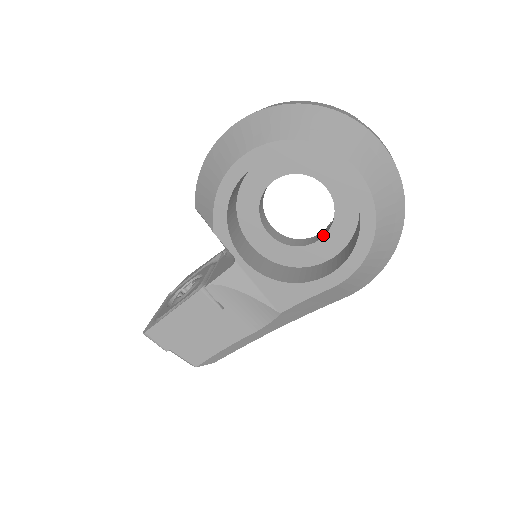
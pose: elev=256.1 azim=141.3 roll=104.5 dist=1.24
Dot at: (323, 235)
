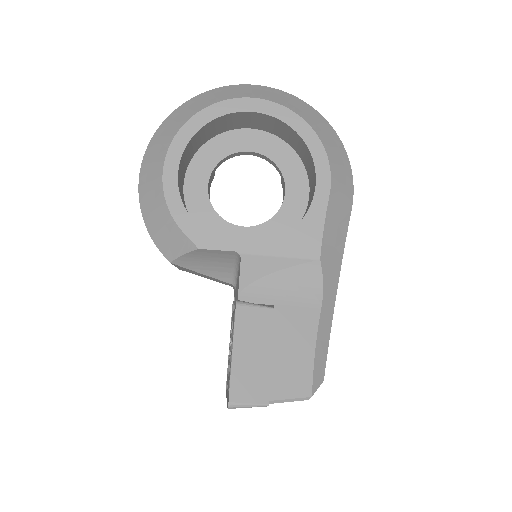
Dot at: (284, 187)
